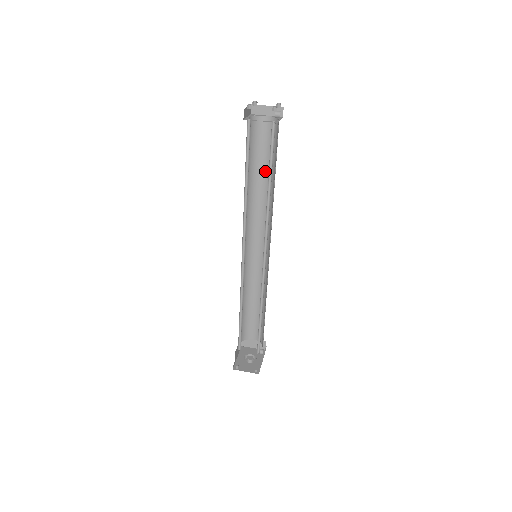
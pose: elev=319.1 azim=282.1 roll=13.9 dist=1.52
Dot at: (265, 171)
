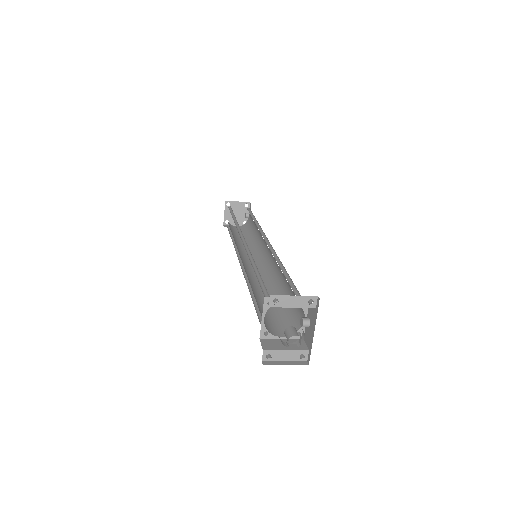
Dot at: occluded
